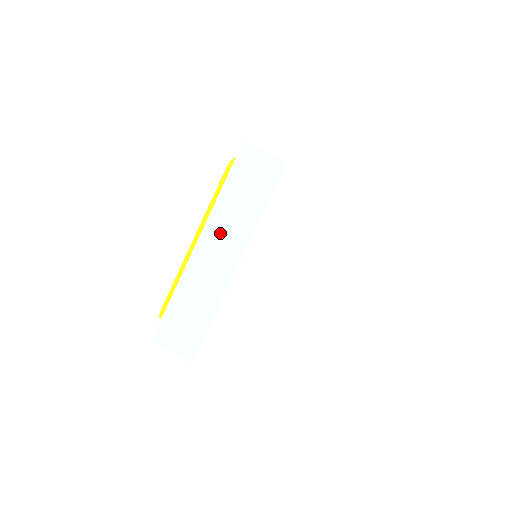
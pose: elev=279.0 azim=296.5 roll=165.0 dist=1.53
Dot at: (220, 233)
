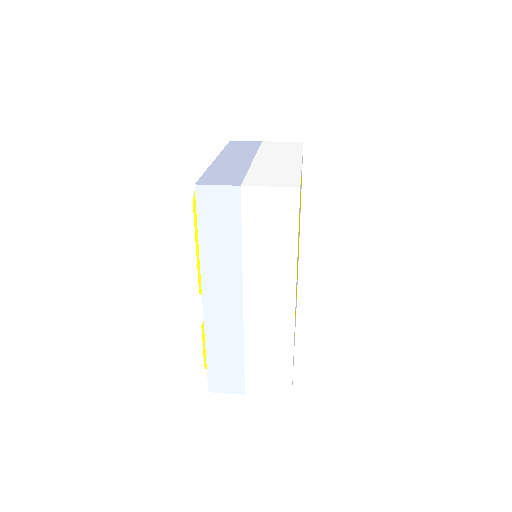
Dot at: (232, 155)
